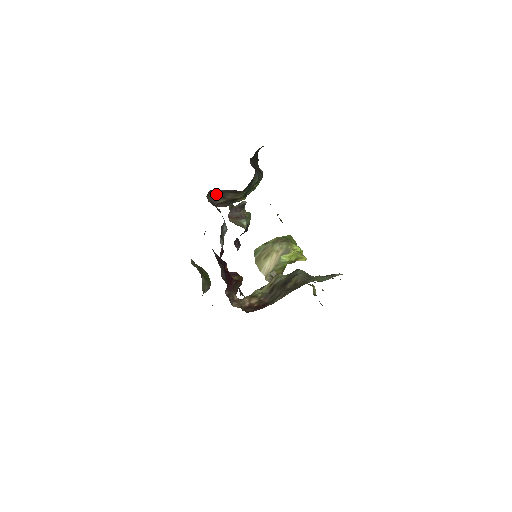
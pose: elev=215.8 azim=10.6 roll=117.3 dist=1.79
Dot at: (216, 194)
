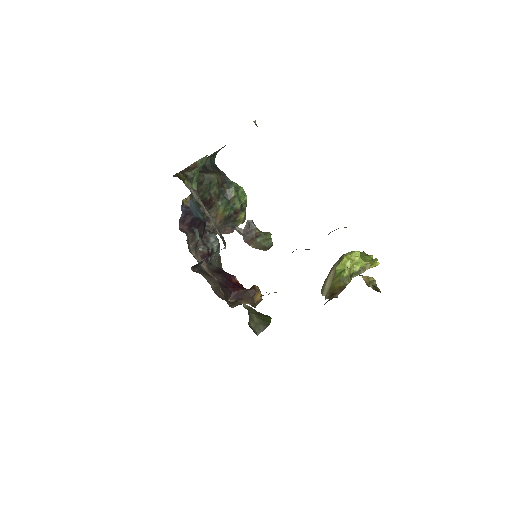
Dot at: occluded
